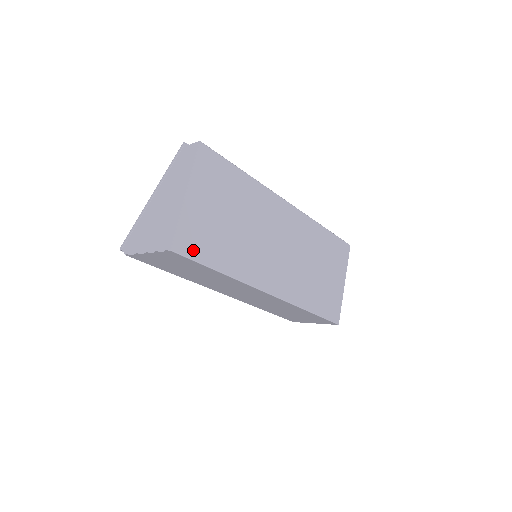
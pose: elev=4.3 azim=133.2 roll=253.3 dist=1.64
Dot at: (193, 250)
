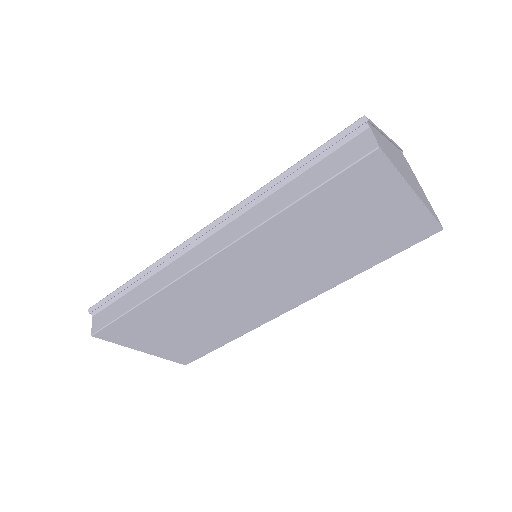
Dot at: (195, 355)
